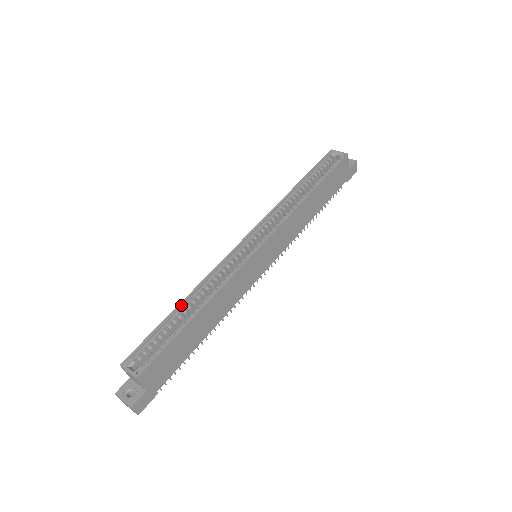
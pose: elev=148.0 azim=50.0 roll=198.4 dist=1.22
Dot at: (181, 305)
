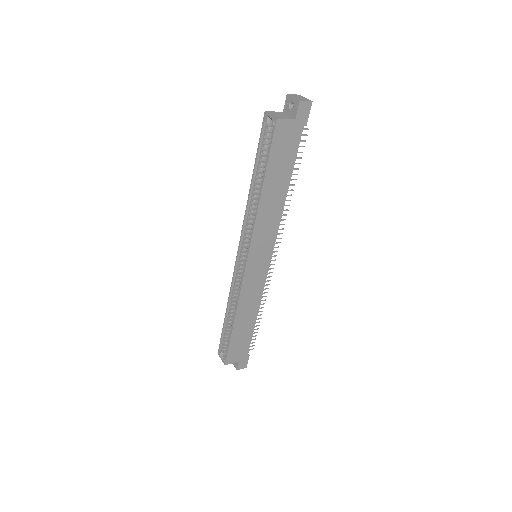
Dot at: (226, 314)
